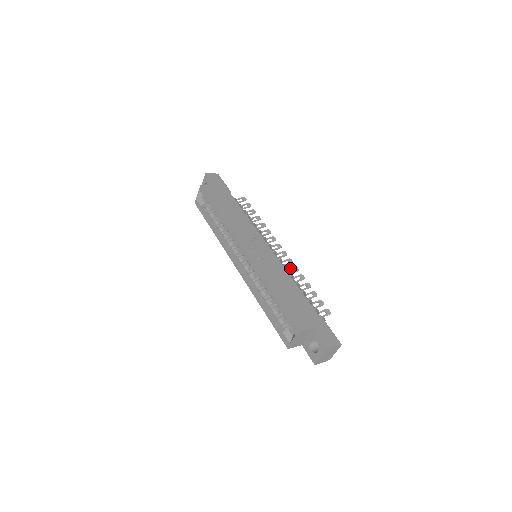
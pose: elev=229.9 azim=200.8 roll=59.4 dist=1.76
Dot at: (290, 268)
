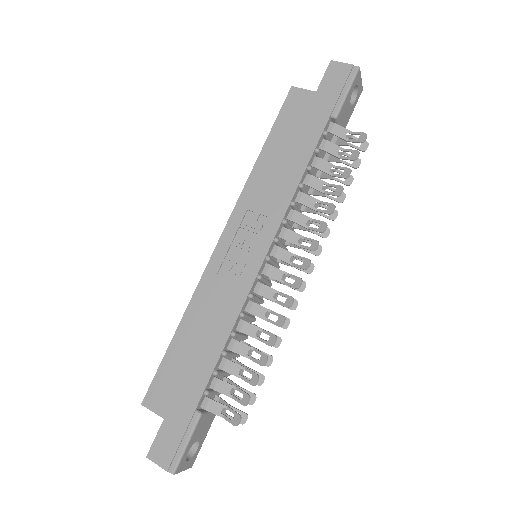
Dot at: (275, 312)
